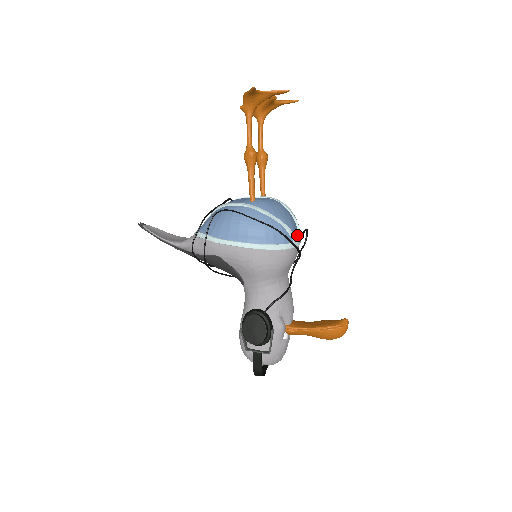
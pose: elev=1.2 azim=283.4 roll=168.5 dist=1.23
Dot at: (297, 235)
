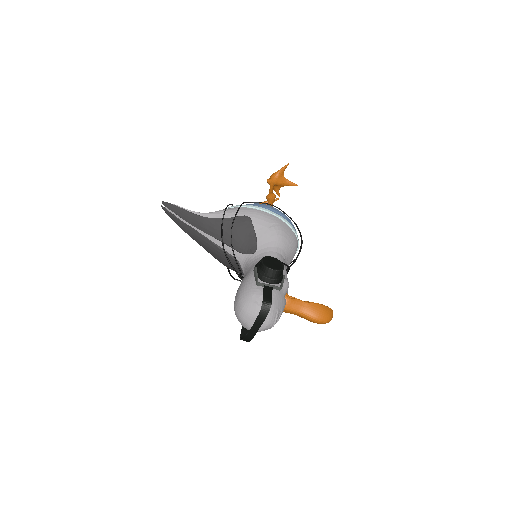
Dot at: occluded
